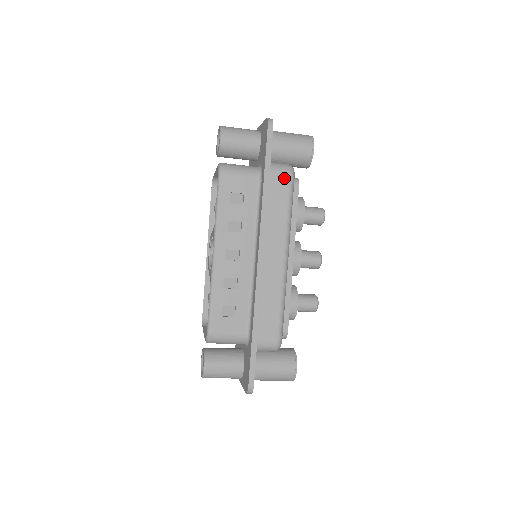
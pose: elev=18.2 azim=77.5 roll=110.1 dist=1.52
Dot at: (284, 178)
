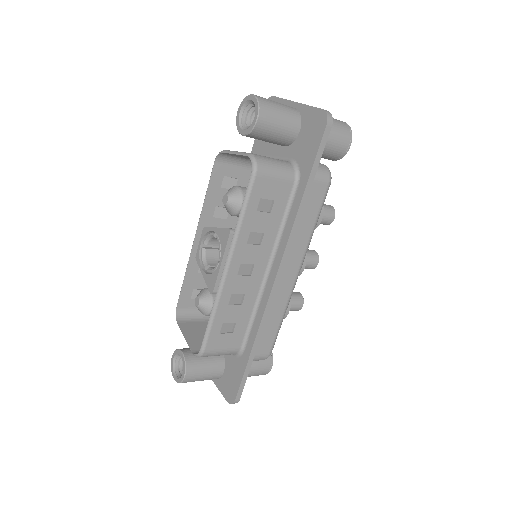
Dot at: (322, 187)
